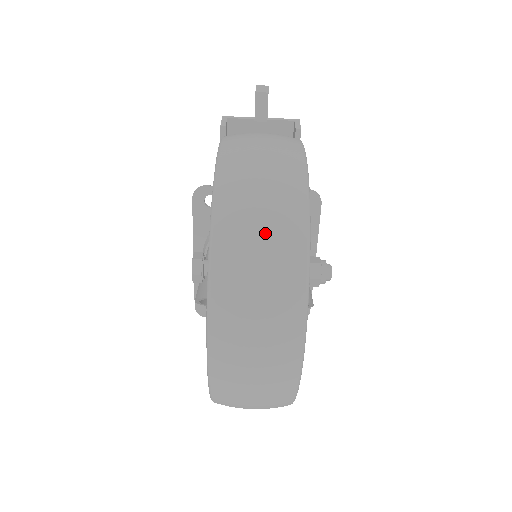
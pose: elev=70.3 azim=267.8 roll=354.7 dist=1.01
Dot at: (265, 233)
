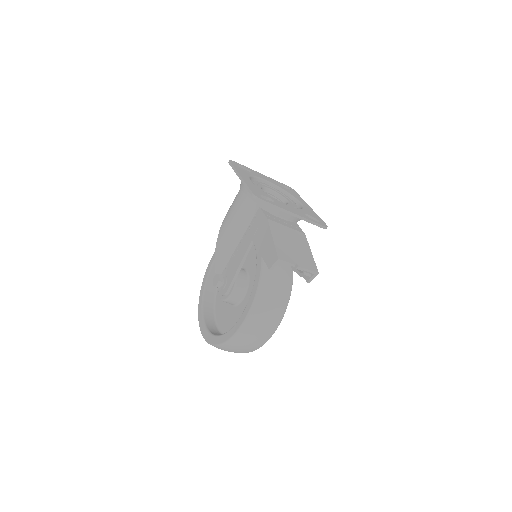
Dot at: occluded
